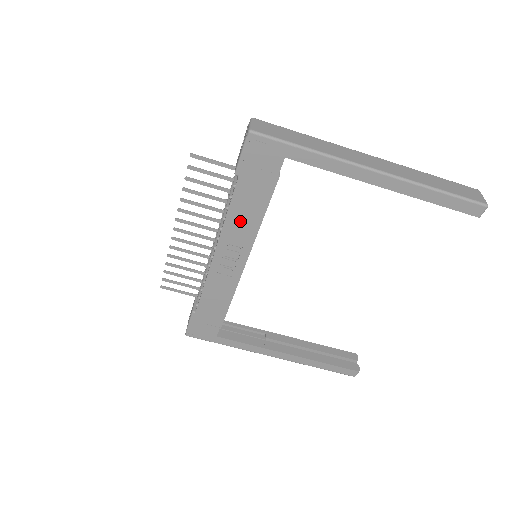
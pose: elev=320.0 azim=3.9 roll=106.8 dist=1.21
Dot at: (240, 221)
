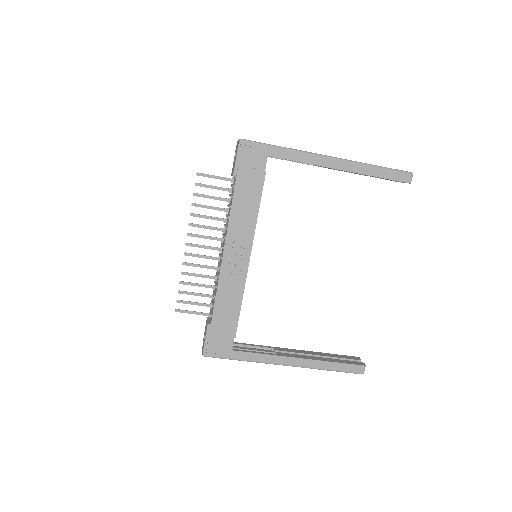
Dot at: (241, 216)
